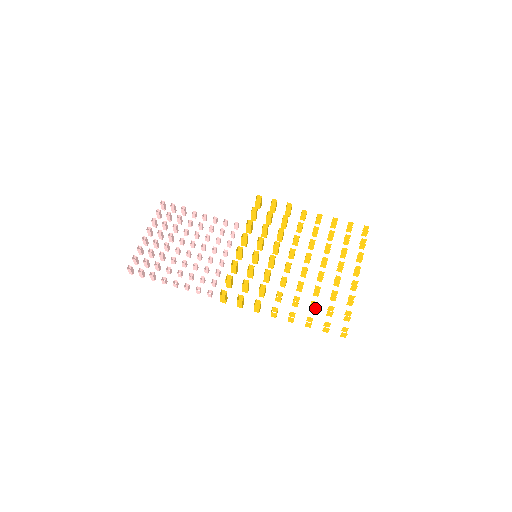
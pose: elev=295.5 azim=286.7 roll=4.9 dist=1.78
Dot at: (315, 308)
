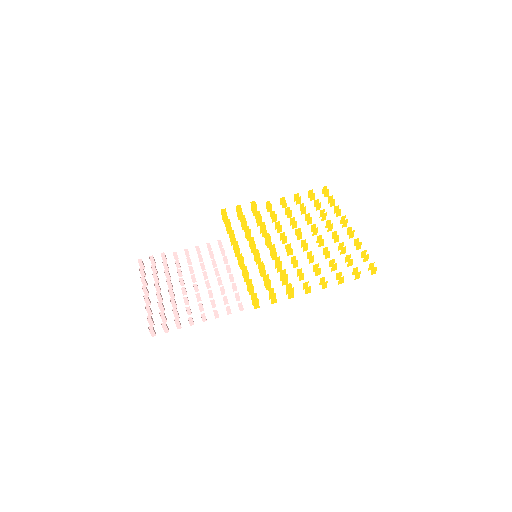
Dot at: (336, 265)
